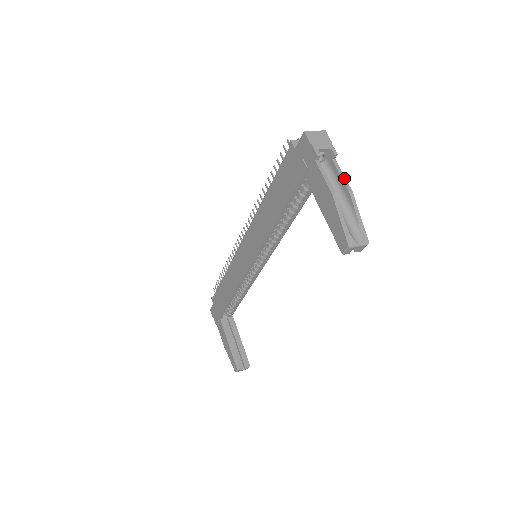
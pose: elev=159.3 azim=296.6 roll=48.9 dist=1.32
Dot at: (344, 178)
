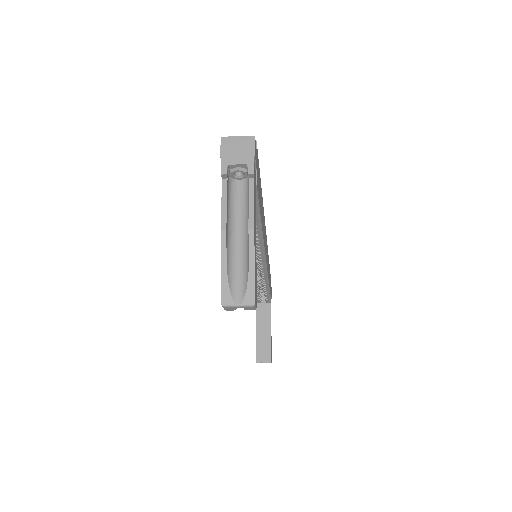
Dot at: (252, 208)
